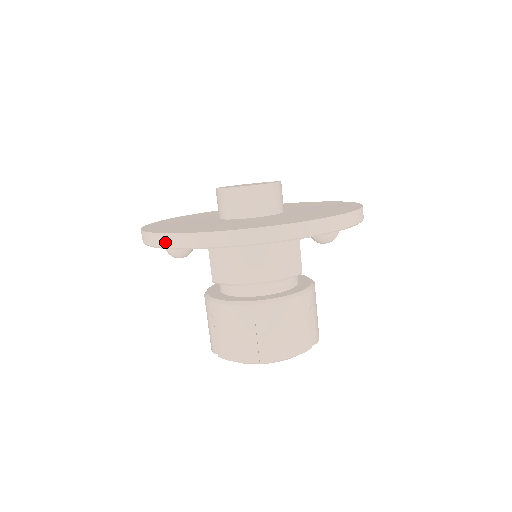
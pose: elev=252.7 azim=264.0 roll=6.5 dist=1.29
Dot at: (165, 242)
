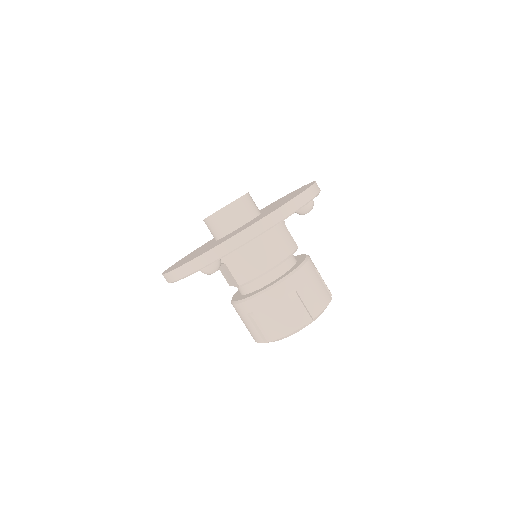
Dot at: (203, 262)
